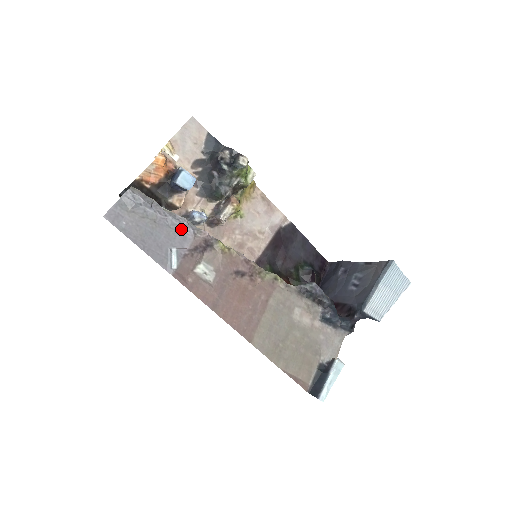
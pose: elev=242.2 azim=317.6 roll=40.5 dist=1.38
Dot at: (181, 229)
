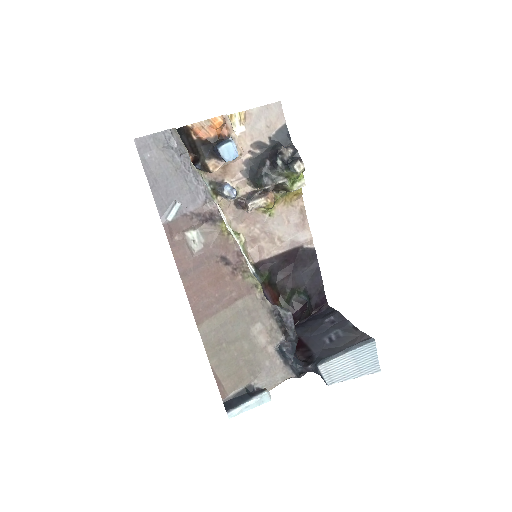
Dot at: (196, 190)
